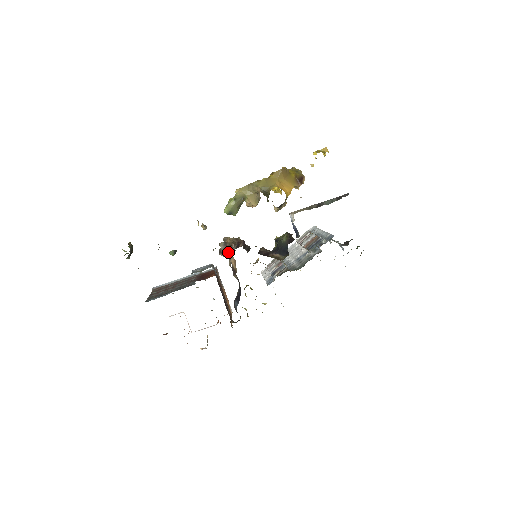
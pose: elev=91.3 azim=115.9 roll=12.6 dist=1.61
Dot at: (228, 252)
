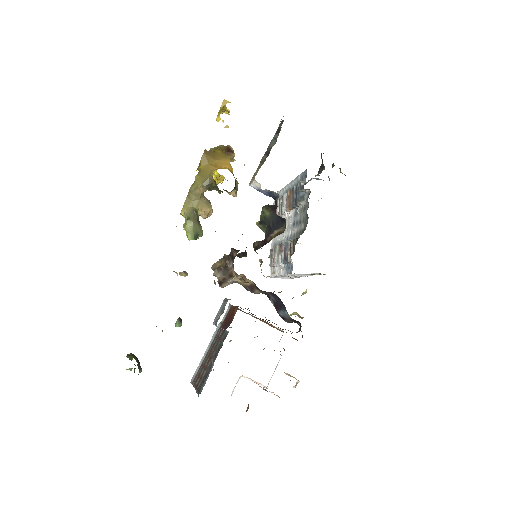
Dot at: (229, 273)
